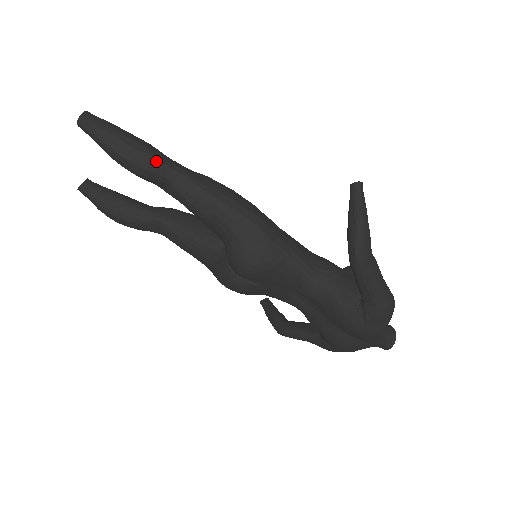
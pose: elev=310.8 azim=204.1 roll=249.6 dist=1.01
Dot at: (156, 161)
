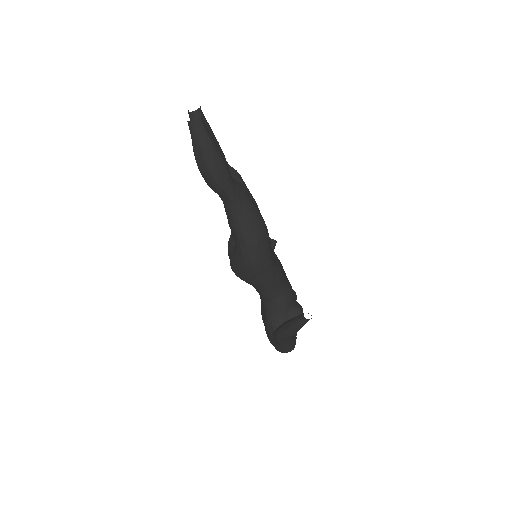
Dot at: (220, 189)
